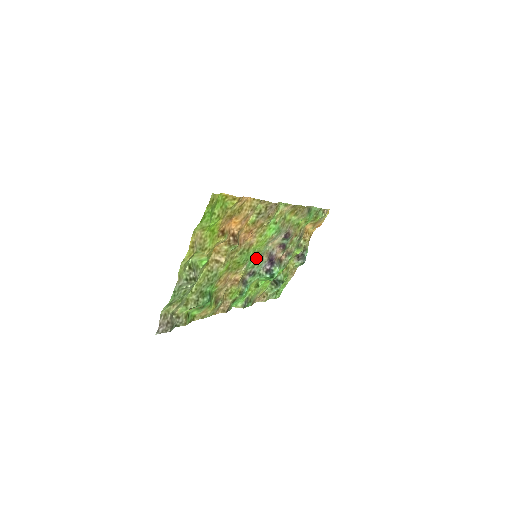
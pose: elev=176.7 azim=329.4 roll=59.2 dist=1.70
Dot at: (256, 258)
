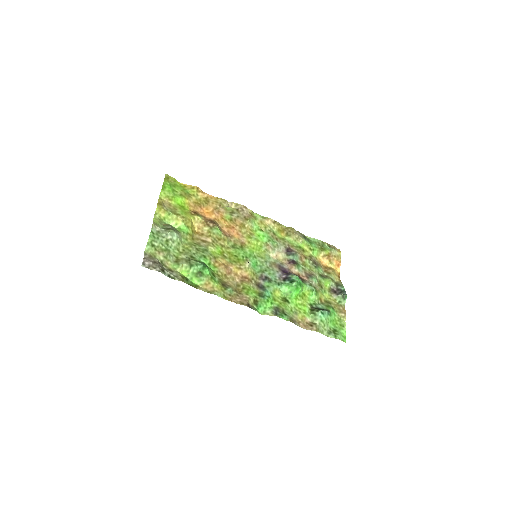
Dot at: (262, 265)
